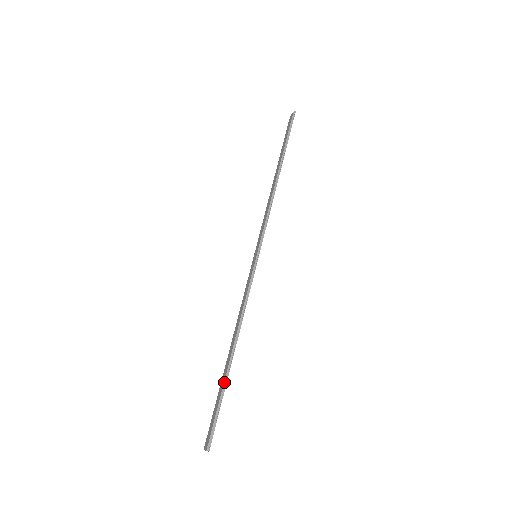
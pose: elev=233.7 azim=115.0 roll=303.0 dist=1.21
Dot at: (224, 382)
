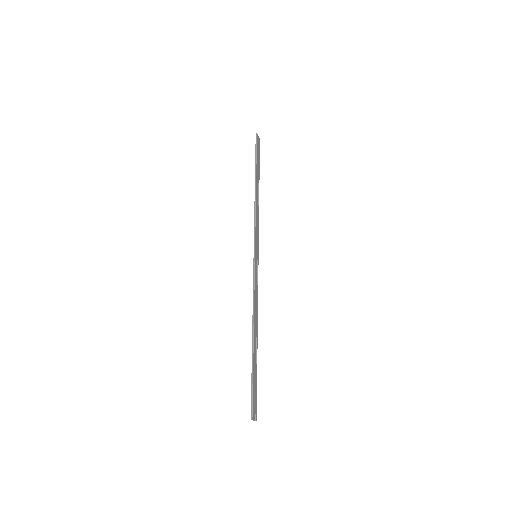
Dot at: (252, 362)
